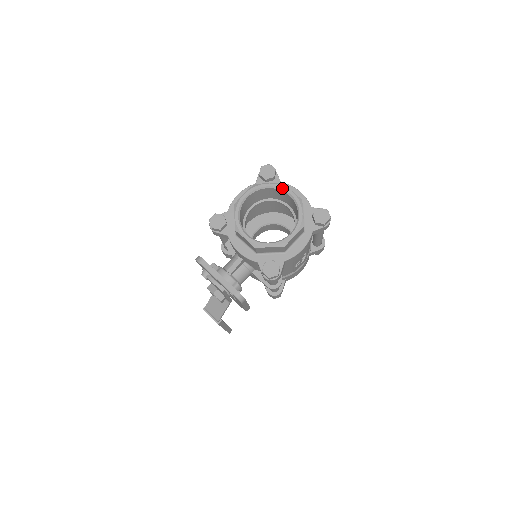
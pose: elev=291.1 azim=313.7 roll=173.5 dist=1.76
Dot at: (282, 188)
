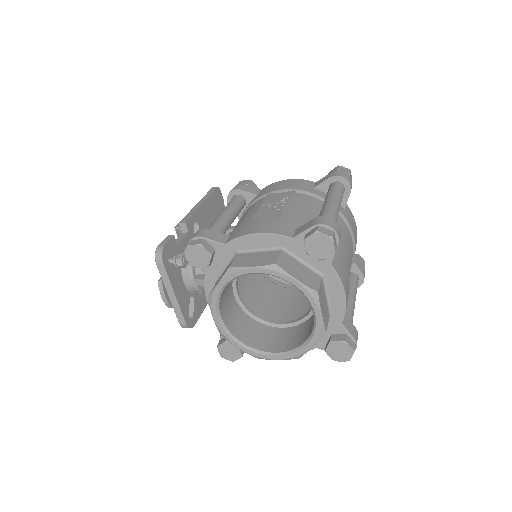
Dot at: (311, 302)
